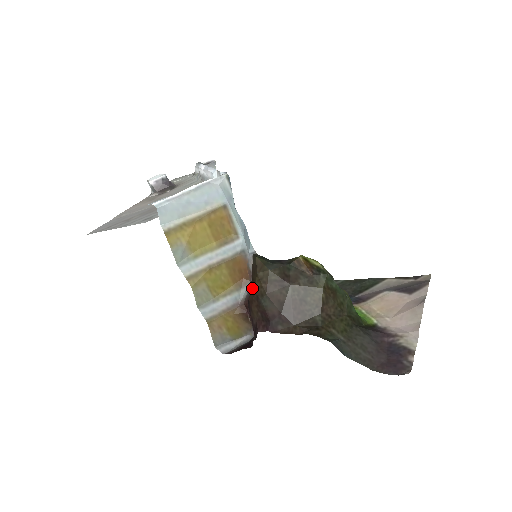
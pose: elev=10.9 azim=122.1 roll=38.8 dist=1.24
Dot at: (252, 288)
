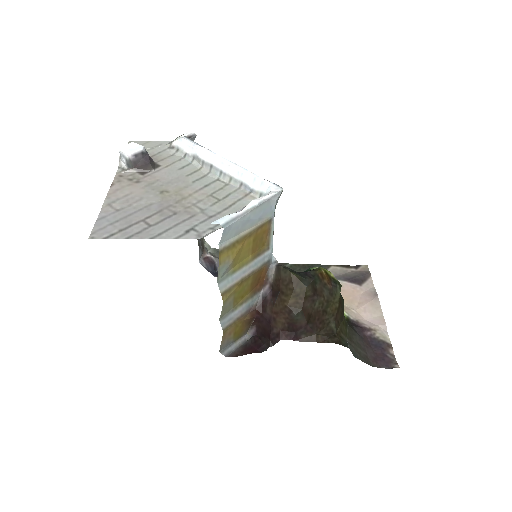
Dot at: (282, 301)
